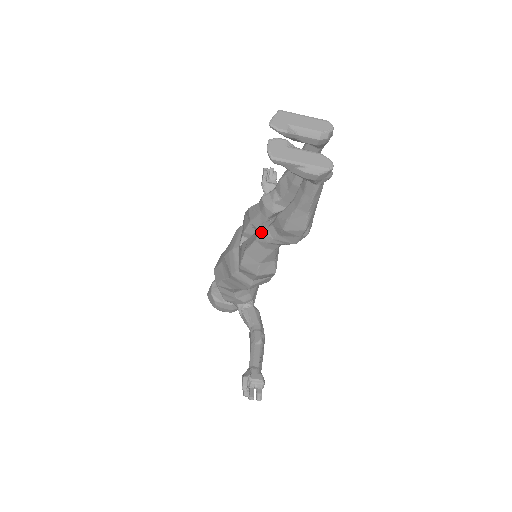
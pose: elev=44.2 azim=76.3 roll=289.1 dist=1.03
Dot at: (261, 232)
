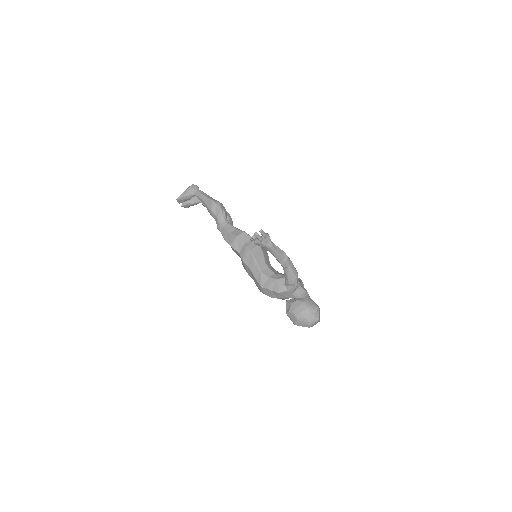
Dot at: (217, 227)
